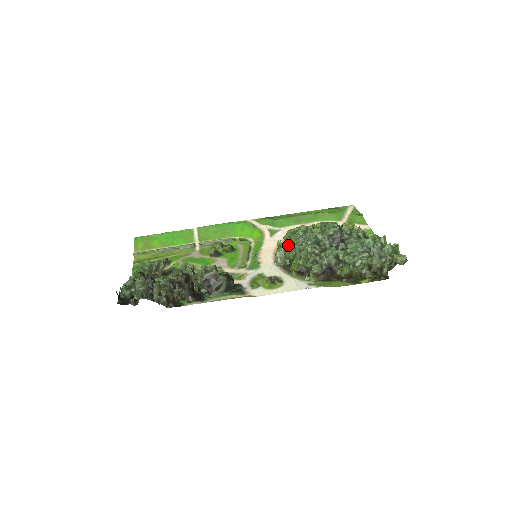
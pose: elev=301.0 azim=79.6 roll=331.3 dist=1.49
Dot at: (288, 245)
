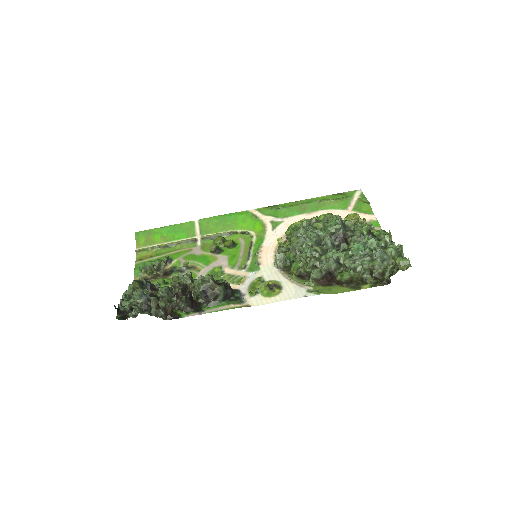
Dot at: (289, 242)
